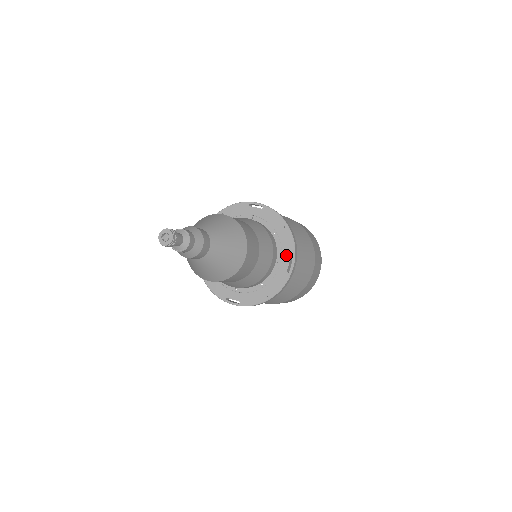
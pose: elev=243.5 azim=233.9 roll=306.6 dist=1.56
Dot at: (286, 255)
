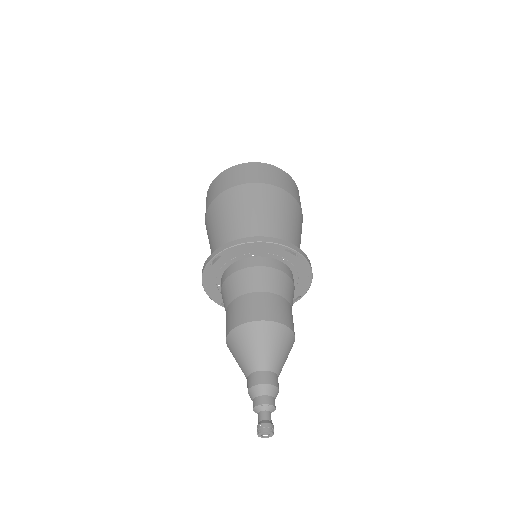
Dot at: (296, 293)
